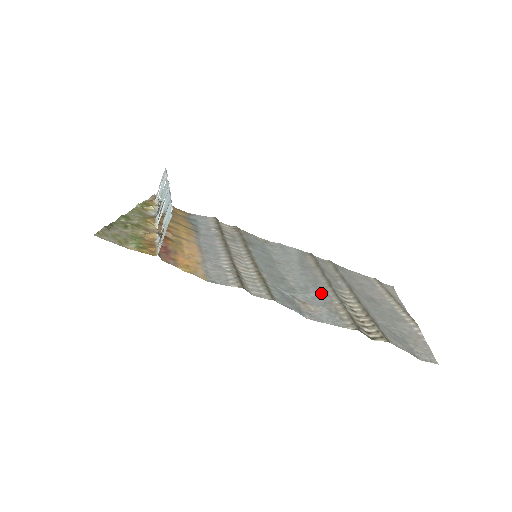
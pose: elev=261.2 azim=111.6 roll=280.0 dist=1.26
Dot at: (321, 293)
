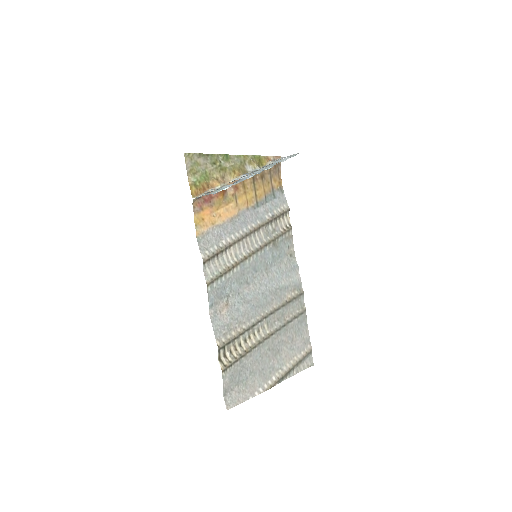
Dot at: (248, 313)
